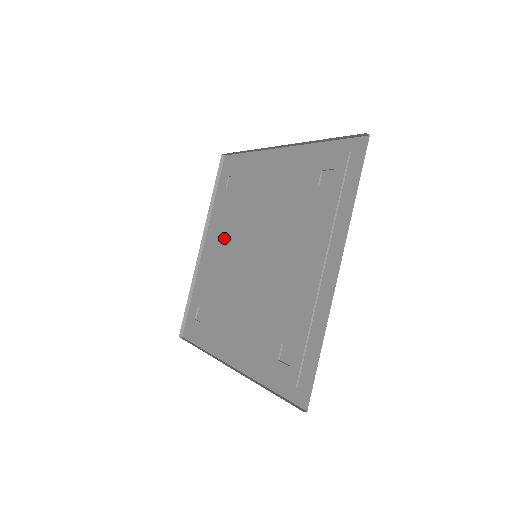
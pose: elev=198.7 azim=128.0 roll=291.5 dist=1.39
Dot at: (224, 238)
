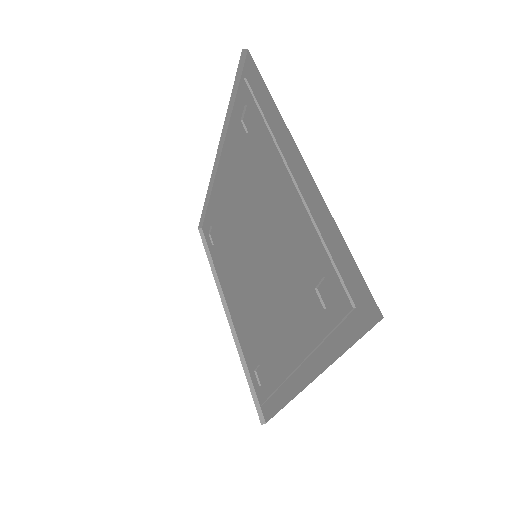
Dot at: (236, 182)
